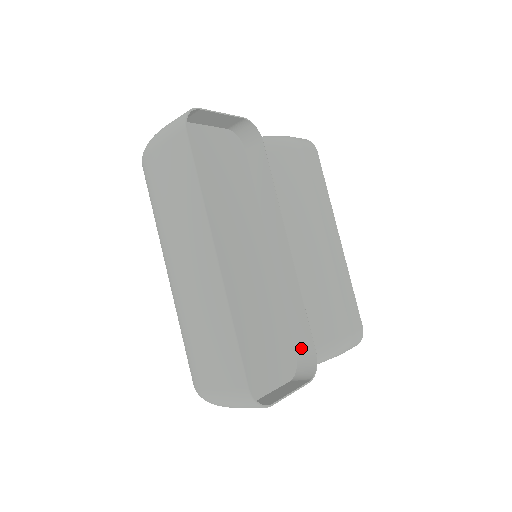
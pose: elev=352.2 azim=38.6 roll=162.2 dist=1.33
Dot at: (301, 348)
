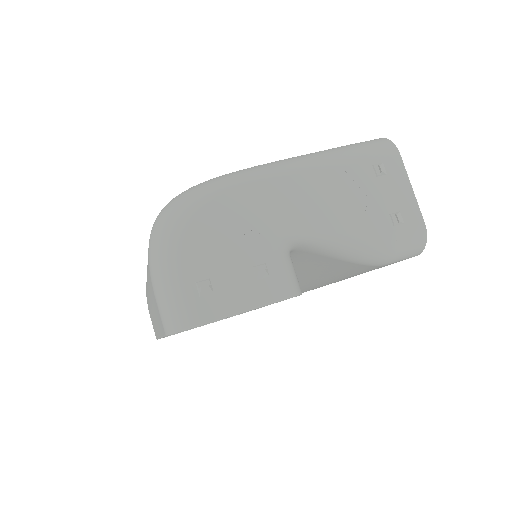
Dot at: occluded
